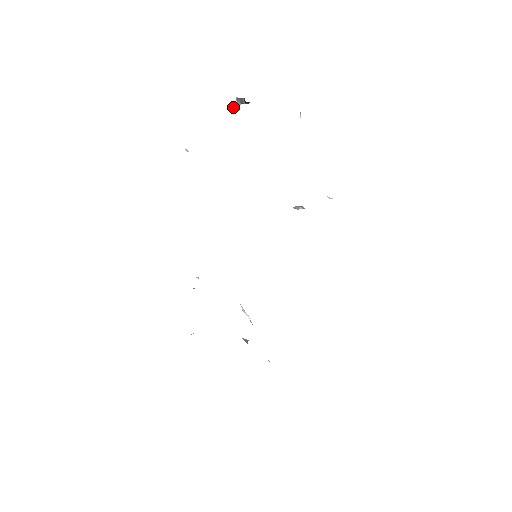
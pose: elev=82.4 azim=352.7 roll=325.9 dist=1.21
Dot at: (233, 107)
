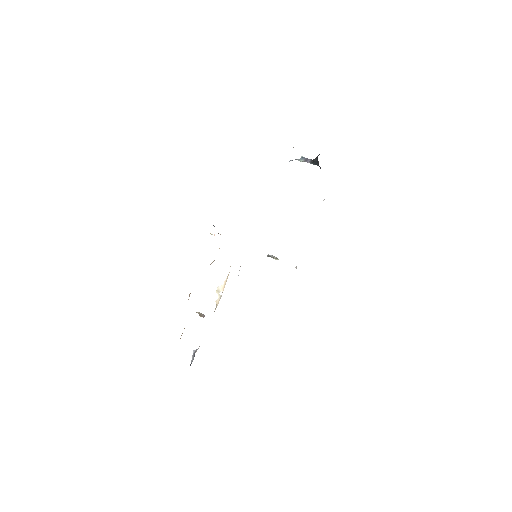
Dot at: occluded
